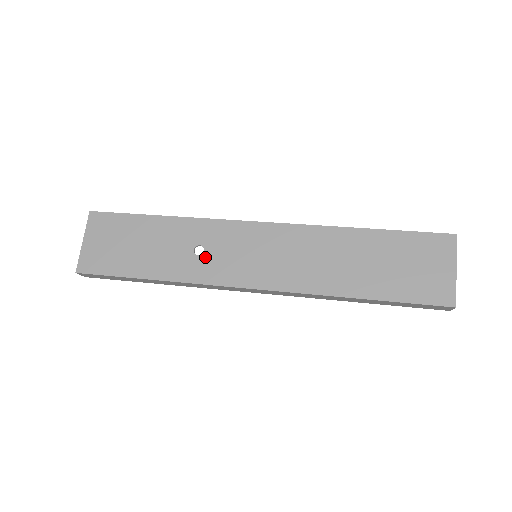
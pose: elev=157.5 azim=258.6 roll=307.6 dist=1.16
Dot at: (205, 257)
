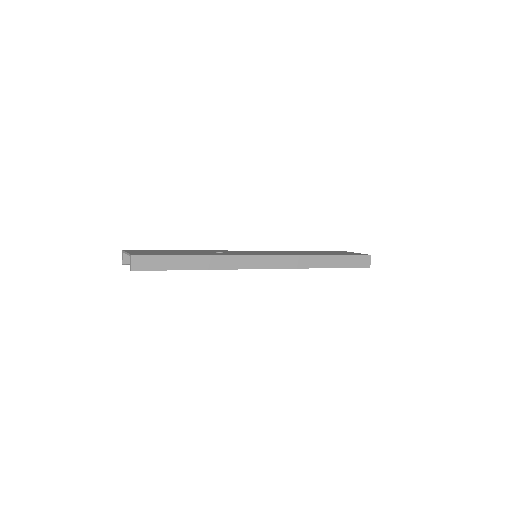
Dot at: occluded
